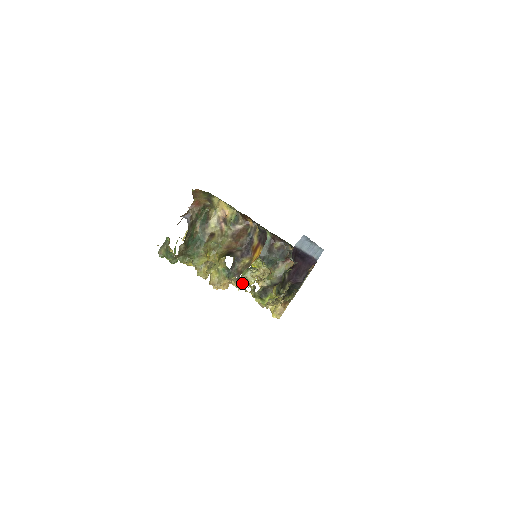
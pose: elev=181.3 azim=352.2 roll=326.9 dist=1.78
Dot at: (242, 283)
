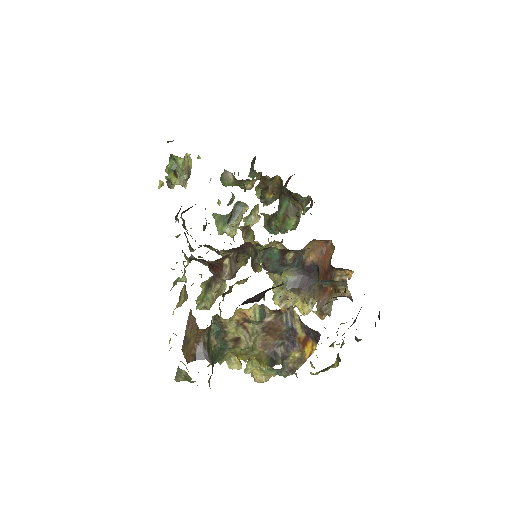
Dot at: occluded
